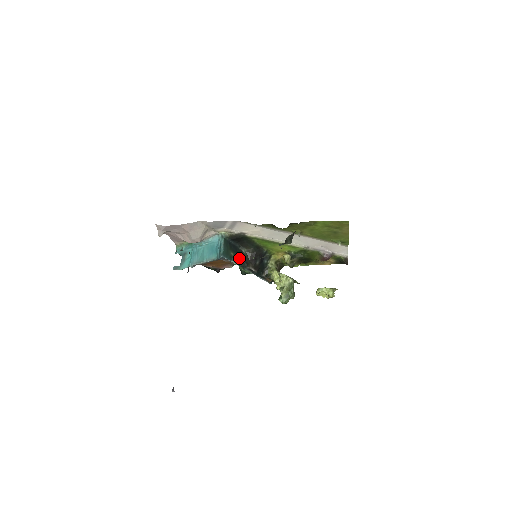
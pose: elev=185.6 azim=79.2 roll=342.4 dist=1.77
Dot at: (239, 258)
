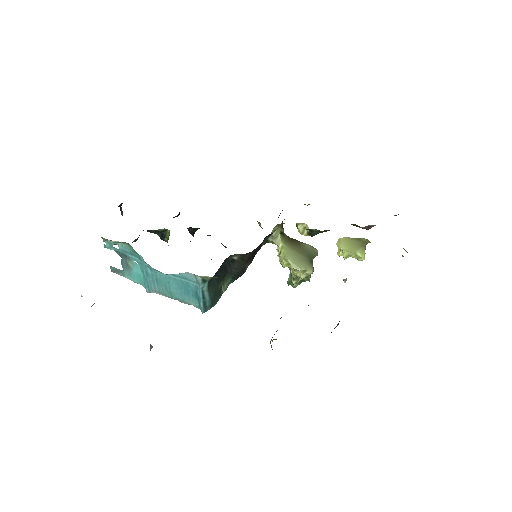
Dot at: (230, 275)
